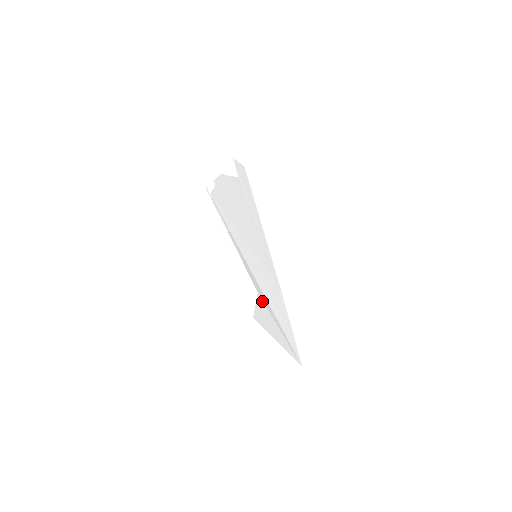
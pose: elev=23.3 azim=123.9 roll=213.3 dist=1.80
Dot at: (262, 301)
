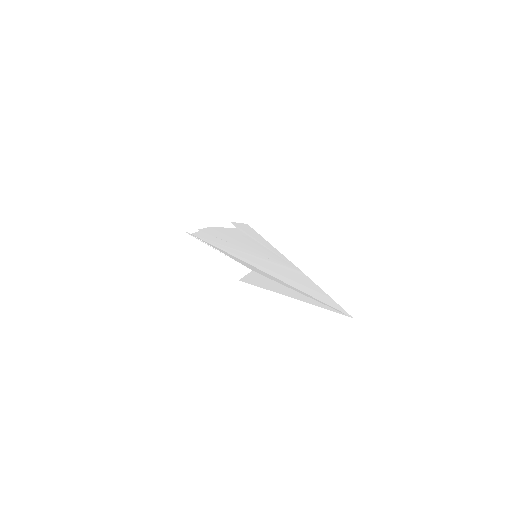
Dot at: (261, 275)
